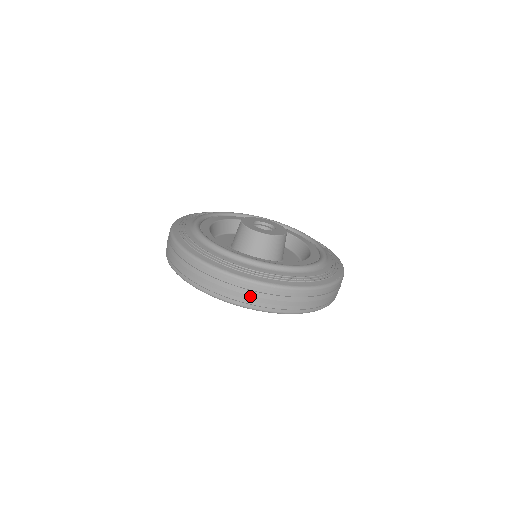
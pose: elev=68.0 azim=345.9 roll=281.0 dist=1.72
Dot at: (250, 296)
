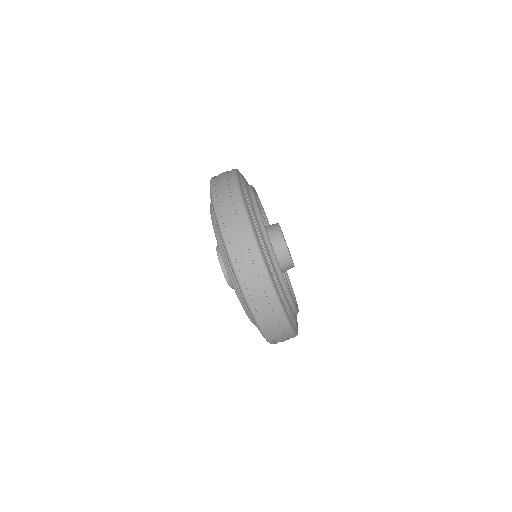
Dot at: (242, 249)
